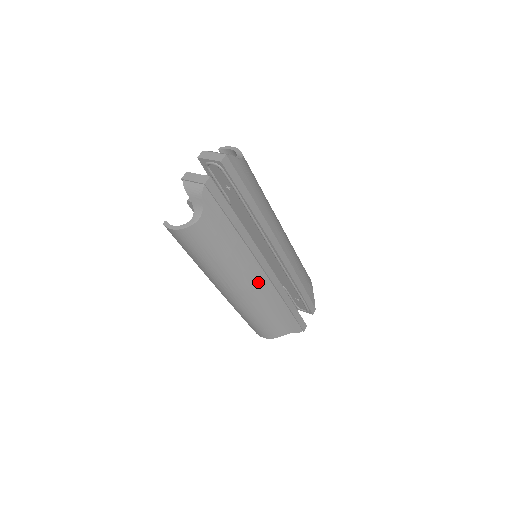
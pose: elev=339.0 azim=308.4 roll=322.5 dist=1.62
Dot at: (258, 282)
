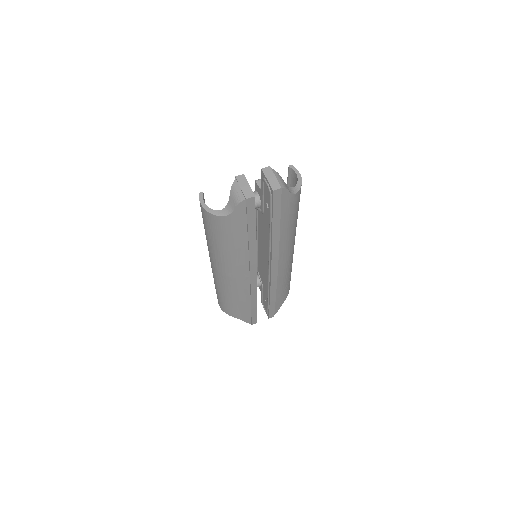
Dot at: (240, 278)
